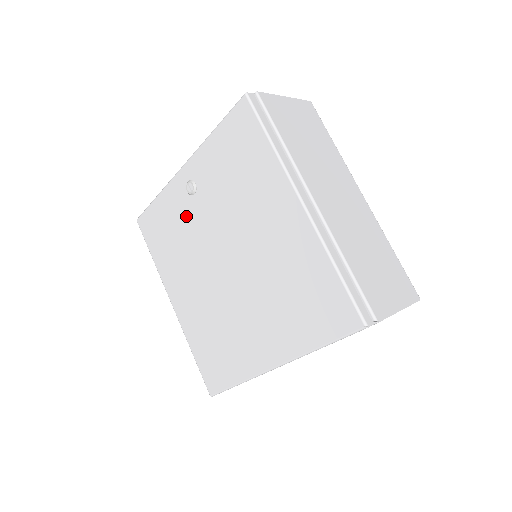
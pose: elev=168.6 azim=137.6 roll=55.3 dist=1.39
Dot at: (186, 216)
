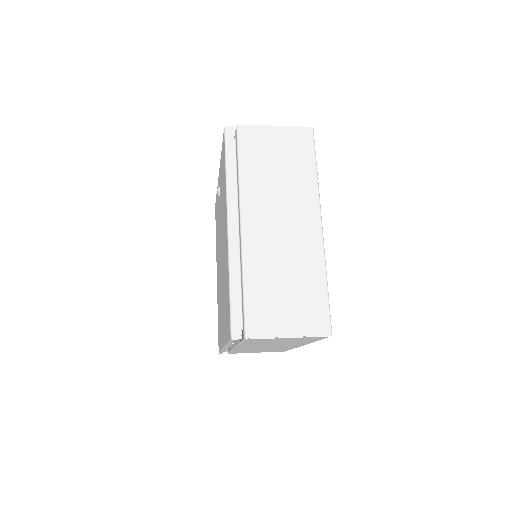
Dot at: (218, 212)
